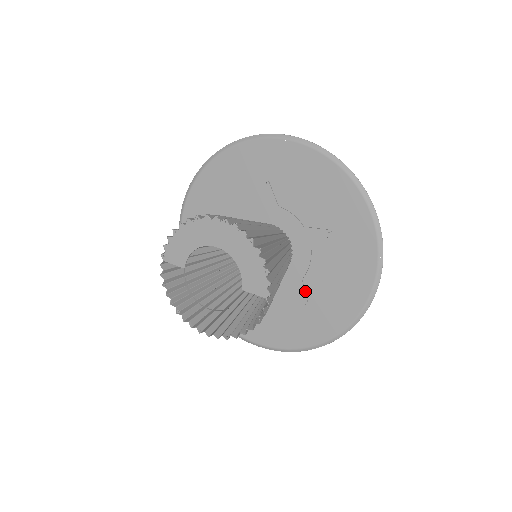
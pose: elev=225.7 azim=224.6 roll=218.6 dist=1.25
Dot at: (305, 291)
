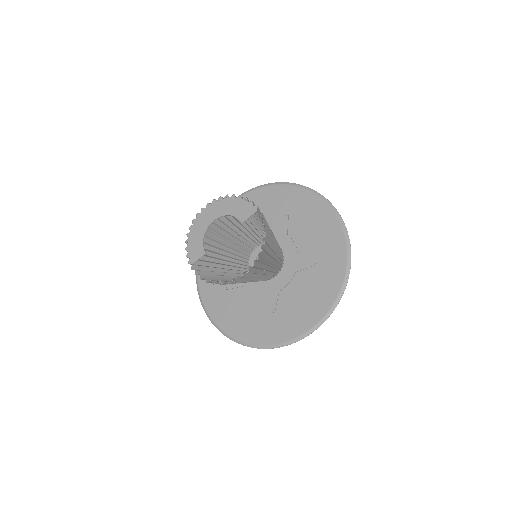
Dot at: (306, 258)
